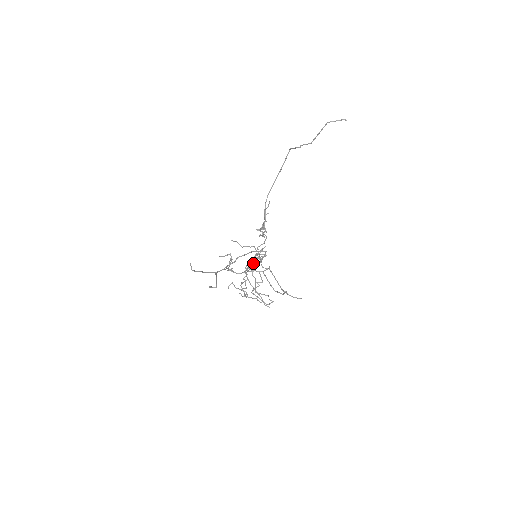
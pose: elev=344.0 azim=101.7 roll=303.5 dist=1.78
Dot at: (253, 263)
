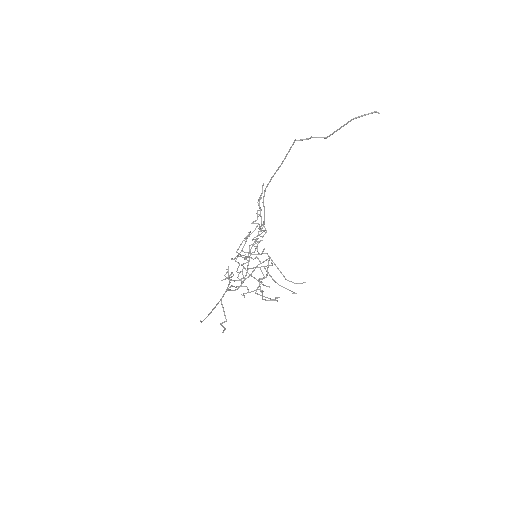
Dot at: occluded
